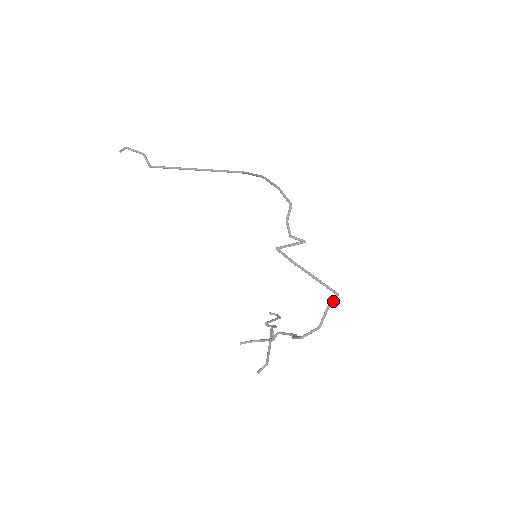
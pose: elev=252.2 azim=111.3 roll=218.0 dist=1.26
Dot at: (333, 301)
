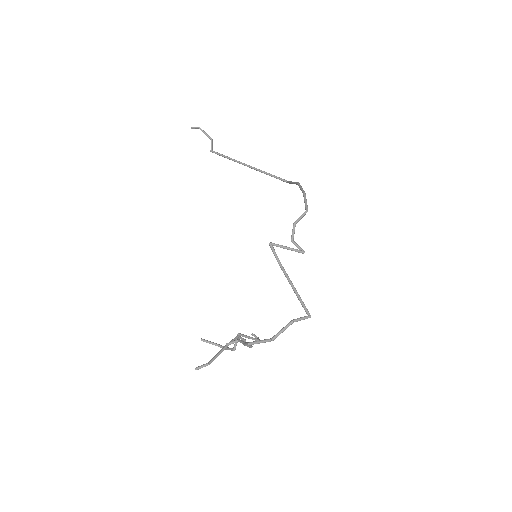
Dot at: (300, 319)
